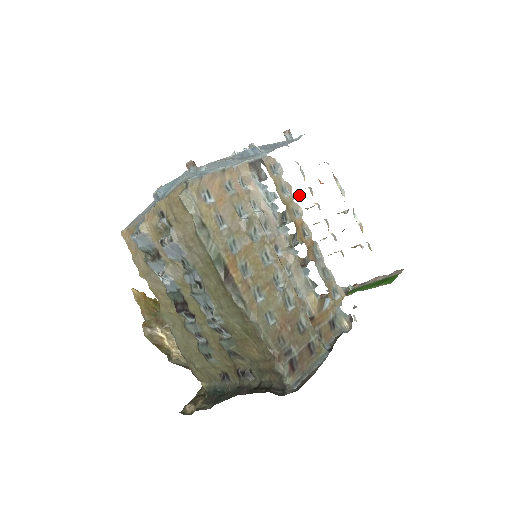
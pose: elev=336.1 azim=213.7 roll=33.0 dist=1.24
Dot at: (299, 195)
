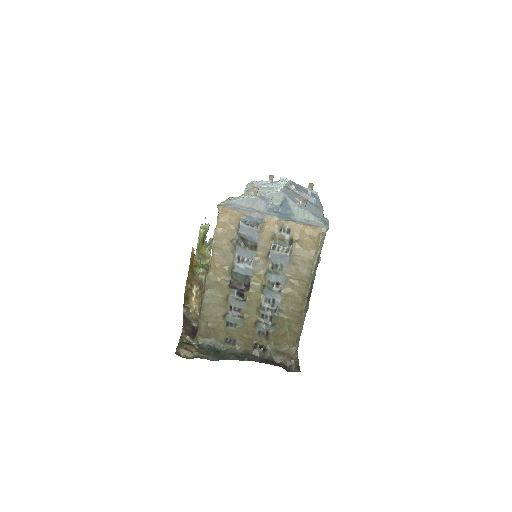
Dot at: occluded
